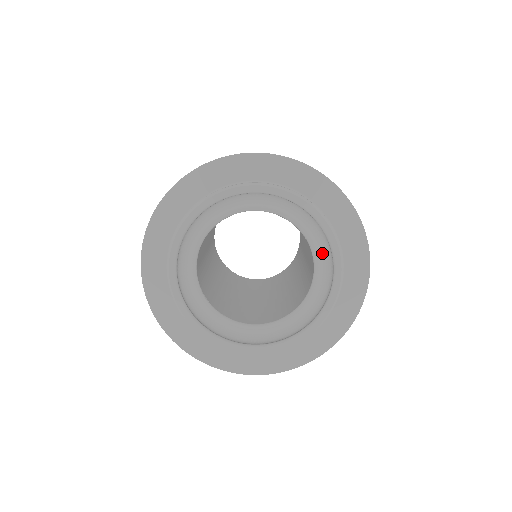
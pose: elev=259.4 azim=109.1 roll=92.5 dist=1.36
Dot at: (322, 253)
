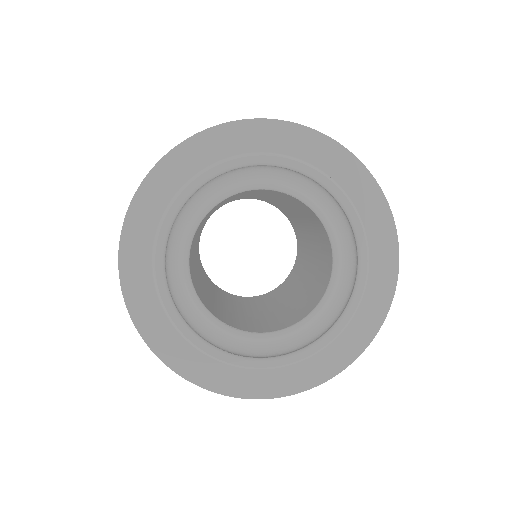
Dot at: (318, 200)
